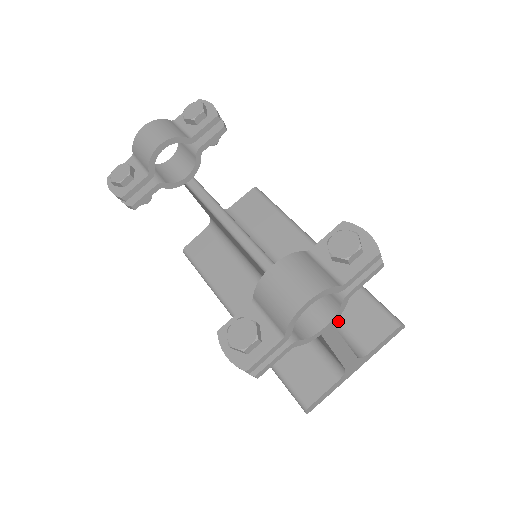
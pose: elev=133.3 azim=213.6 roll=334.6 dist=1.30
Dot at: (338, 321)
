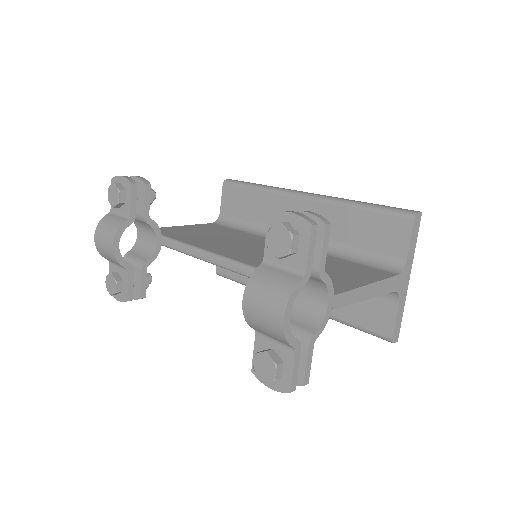
Dot at: (363, 250)
